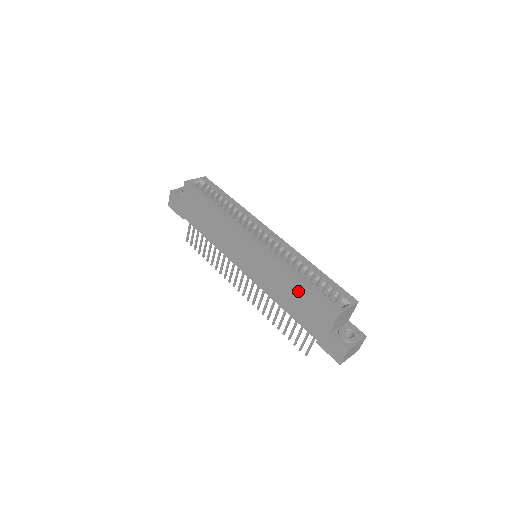
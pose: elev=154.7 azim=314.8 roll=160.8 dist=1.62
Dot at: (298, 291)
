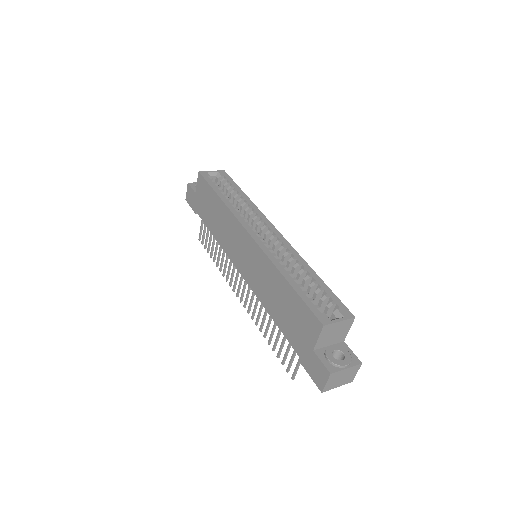
Dot at: (286, 295)
